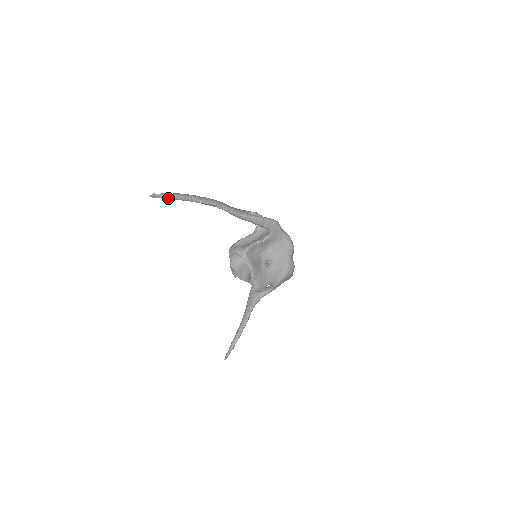
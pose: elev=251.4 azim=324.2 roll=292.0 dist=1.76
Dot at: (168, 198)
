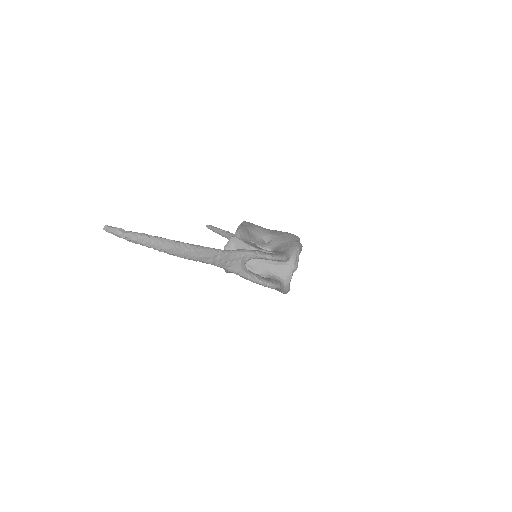
Dot at: (127, 239)
